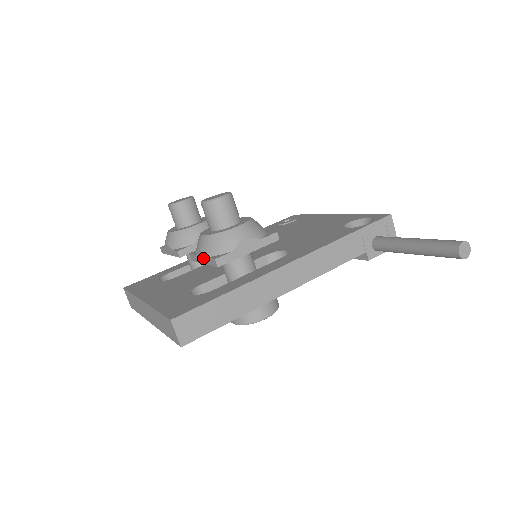
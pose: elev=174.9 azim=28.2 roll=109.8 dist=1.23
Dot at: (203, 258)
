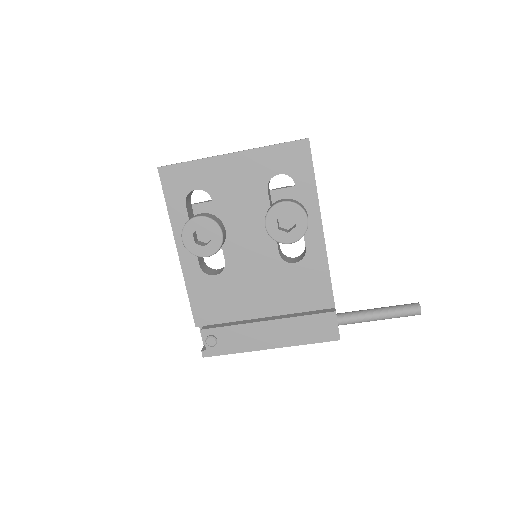
Dot at: (287, 187)
